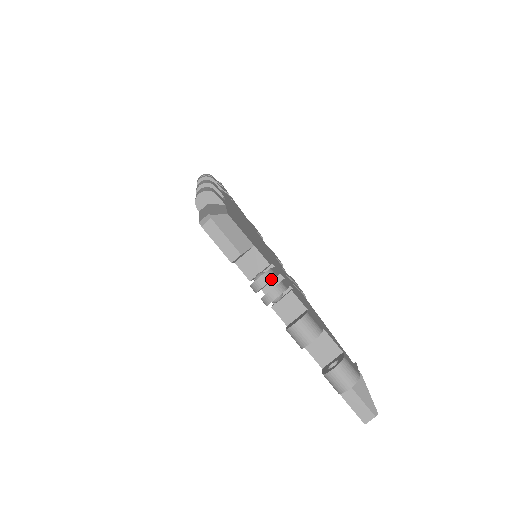
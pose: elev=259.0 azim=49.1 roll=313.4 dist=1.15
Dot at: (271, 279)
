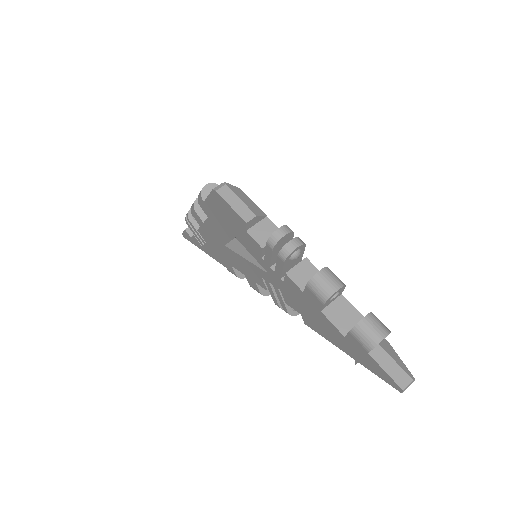
Dot at: (291, 231)
